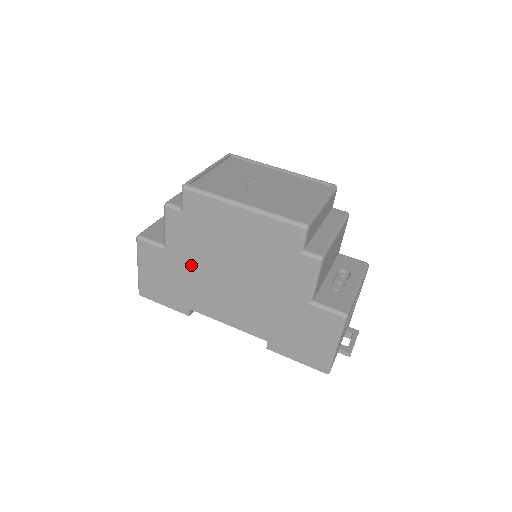
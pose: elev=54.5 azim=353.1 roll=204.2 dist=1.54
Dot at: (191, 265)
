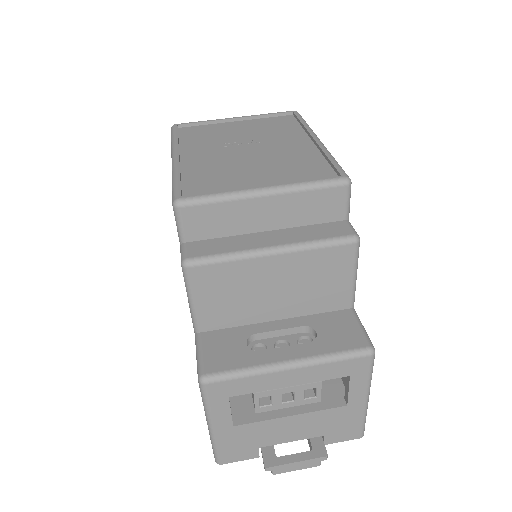
Dot at: occluded
